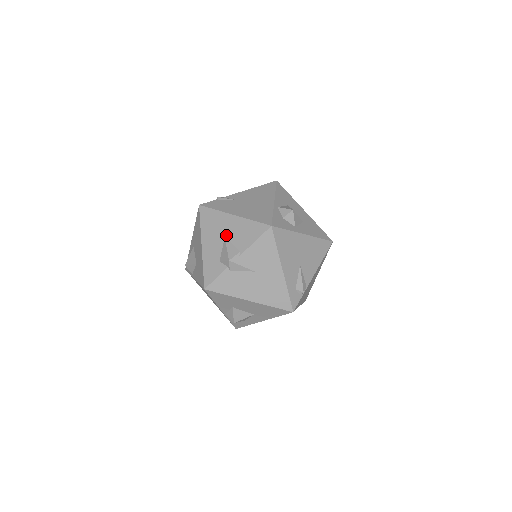
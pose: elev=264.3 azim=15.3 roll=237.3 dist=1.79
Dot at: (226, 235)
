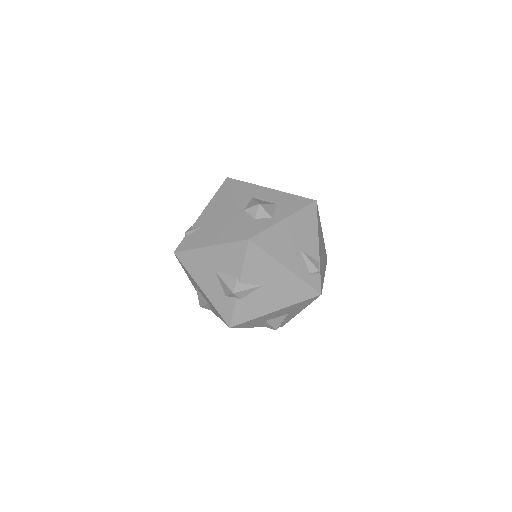
Dot at: (215, 269)
